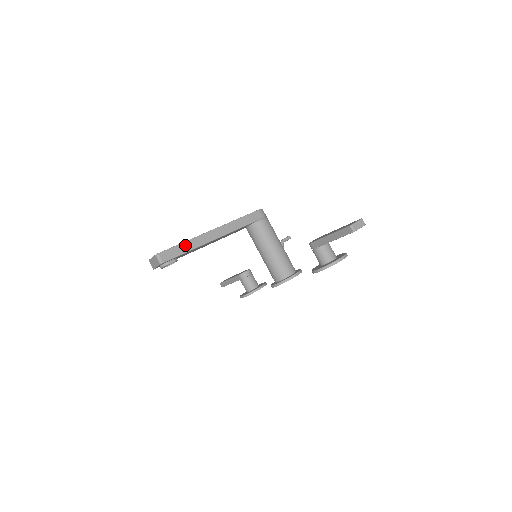
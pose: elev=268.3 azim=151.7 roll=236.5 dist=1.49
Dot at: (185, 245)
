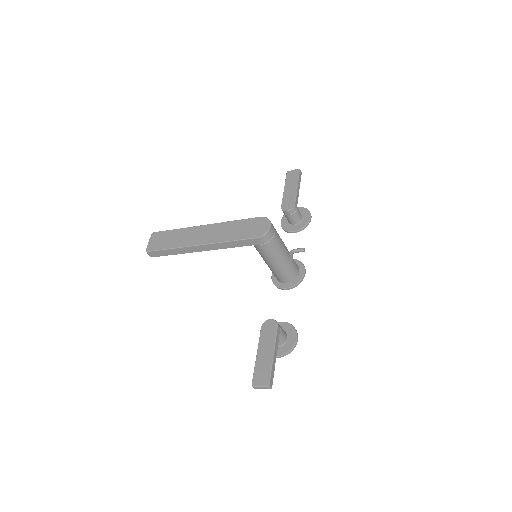
Dot at: (171, 251)
